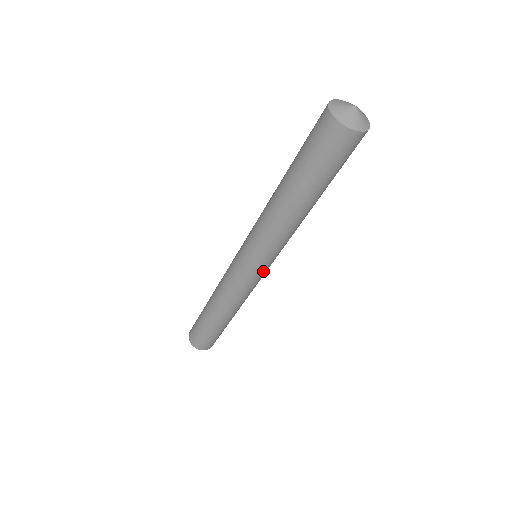
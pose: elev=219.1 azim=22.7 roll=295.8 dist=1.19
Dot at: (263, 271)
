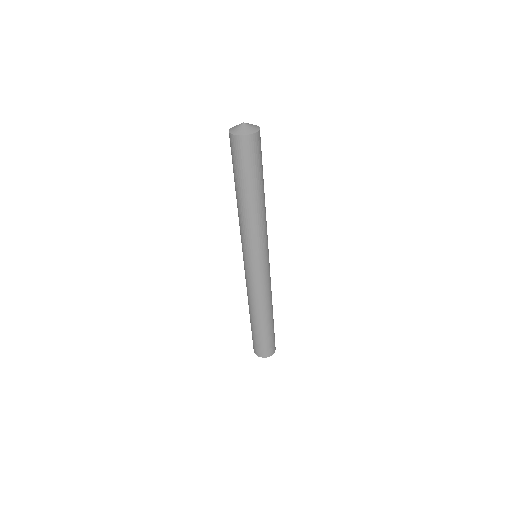
Dot at: (267, 261)
